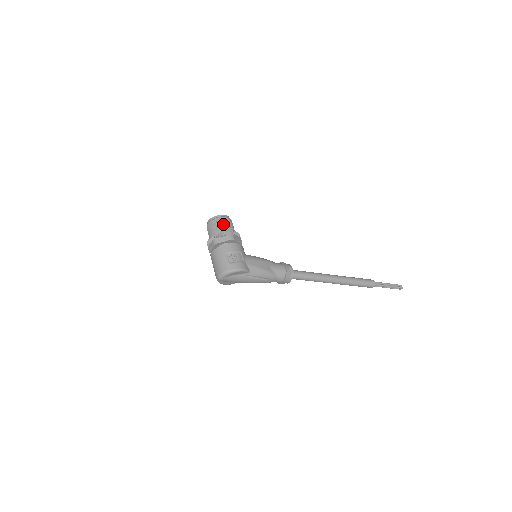
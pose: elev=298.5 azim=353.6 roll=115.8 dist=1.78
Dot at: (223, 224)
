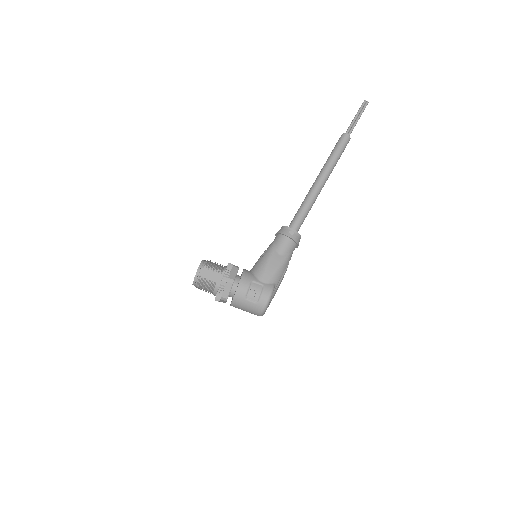
Dot at: (209, 277)
